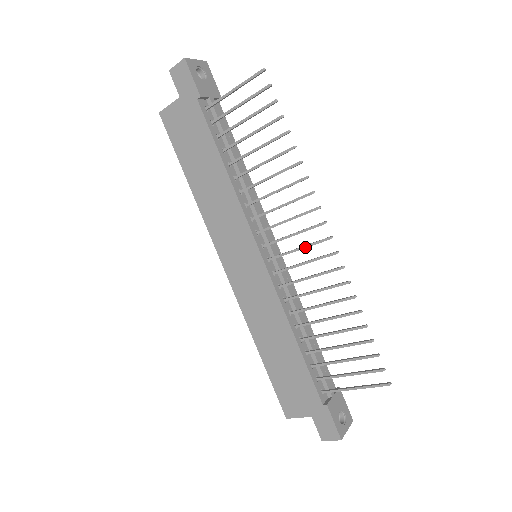
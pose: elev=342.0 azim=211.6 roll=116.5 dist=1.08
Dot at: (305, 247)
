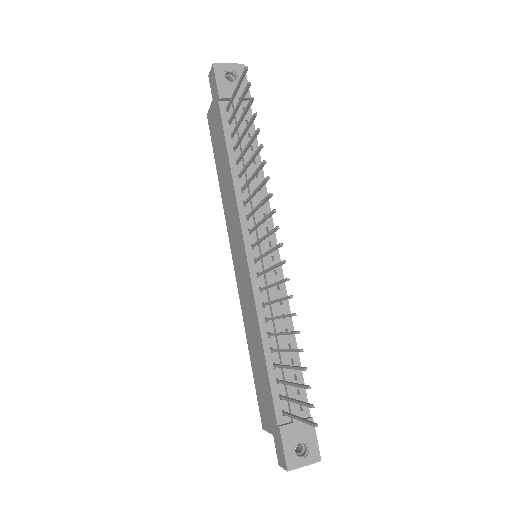
Dot at: (269, 252)
